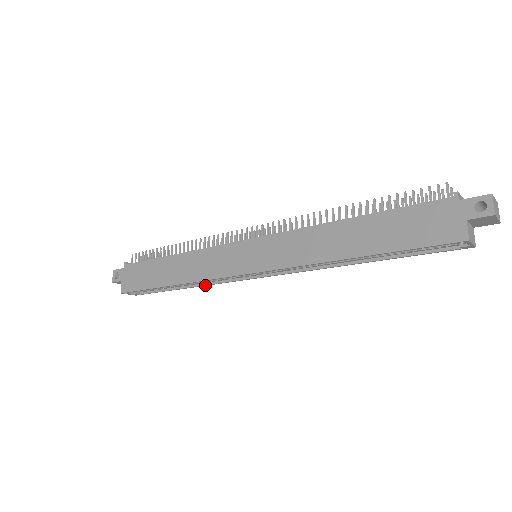
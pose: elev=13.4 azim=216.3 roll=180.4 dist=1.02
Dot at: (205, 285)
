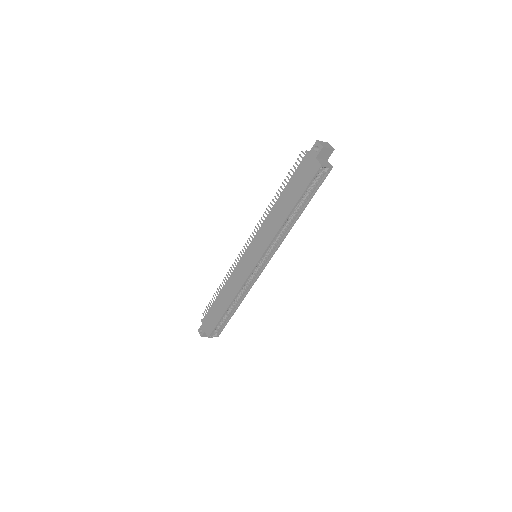
Dot at: (245, 295)
